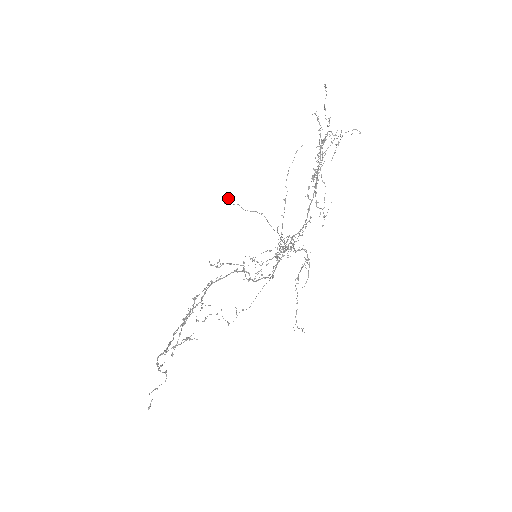
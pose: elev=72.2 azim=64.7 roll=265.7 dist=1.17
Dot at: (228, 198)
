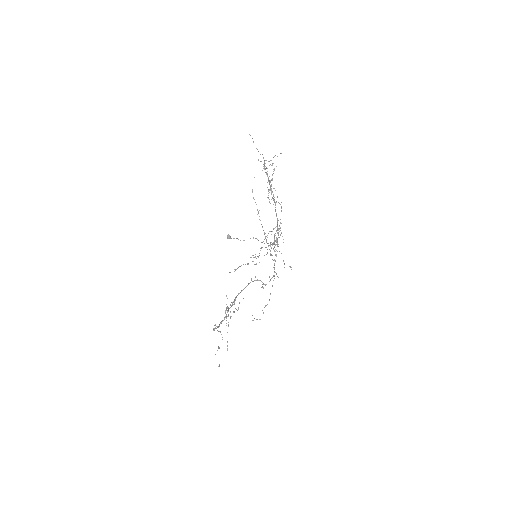
Dot at: (228, 235)
